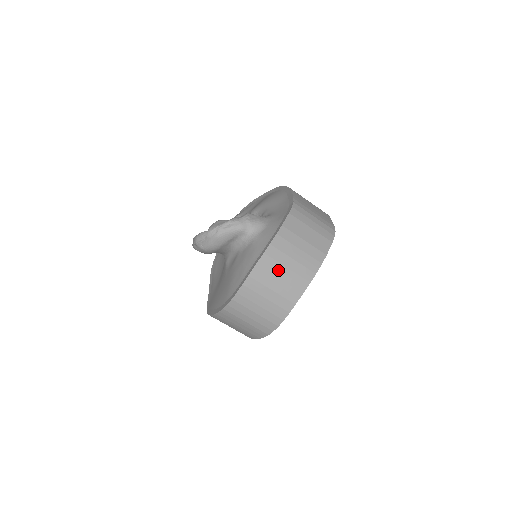
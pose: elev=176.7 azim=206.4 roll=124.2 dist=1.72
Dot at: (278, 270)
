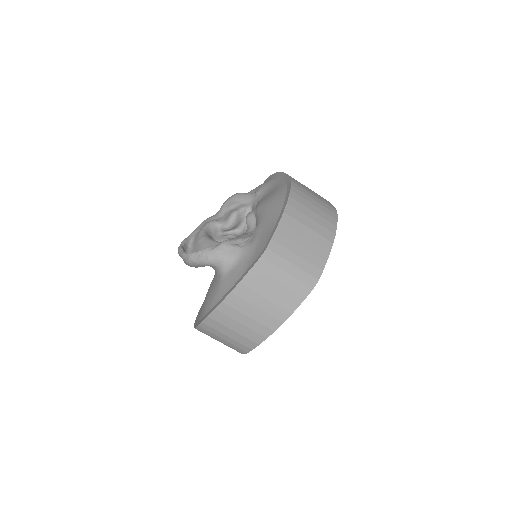
Dot at: (231, 324)
